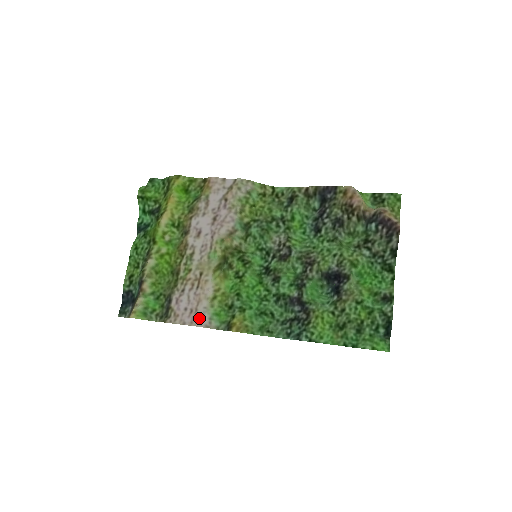
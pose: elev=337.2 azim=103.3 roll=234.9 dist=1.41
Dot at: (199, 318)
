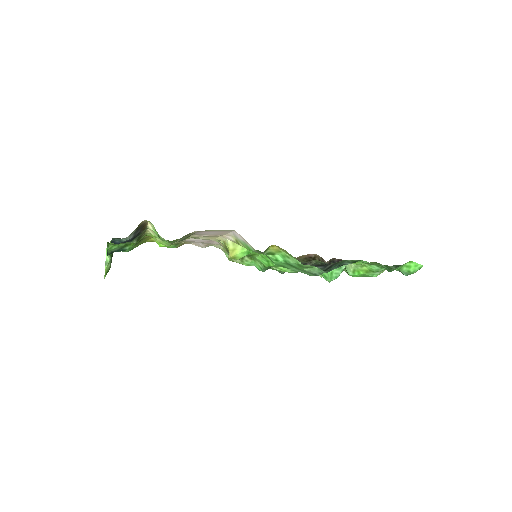
Dot at: (234, 232)
